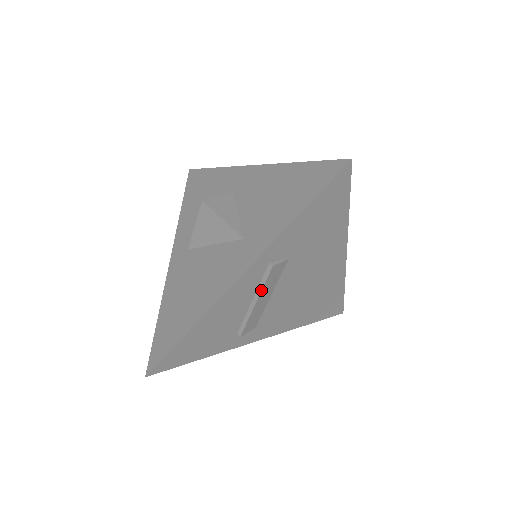
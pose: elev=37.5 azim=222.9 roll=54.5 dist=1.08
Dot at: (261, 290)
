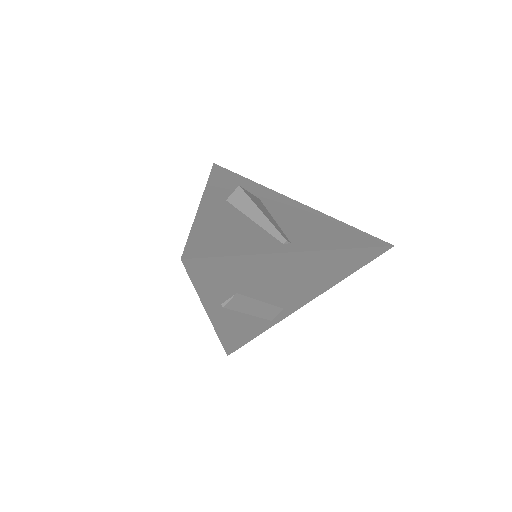
Dot at: occluded
